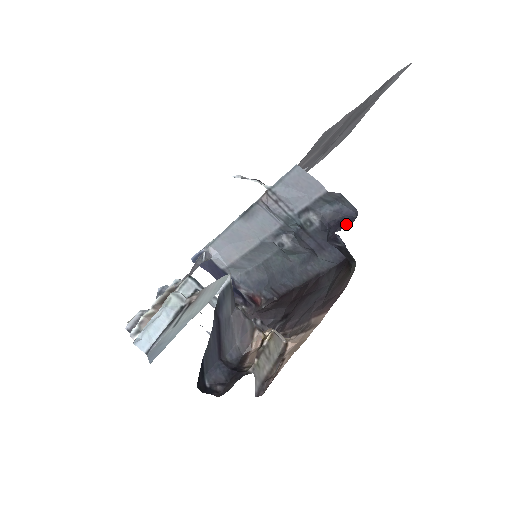
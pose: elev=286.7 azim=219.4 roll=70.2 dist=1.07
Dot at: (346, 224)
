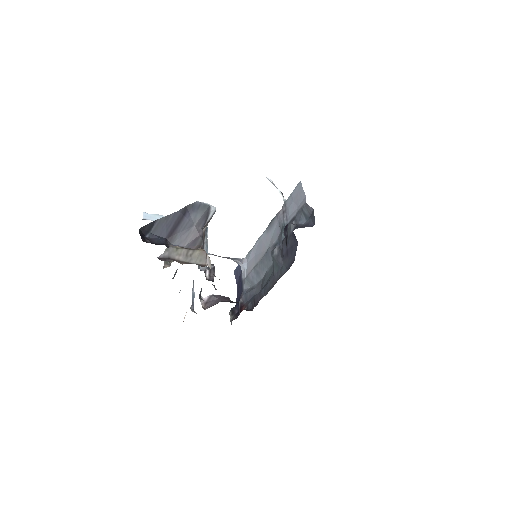
Dot at: occluded
